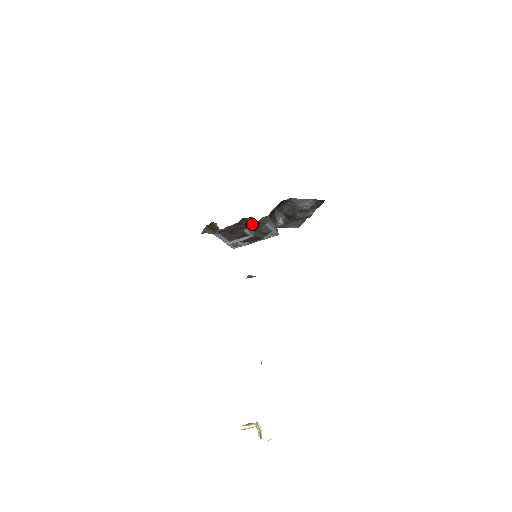
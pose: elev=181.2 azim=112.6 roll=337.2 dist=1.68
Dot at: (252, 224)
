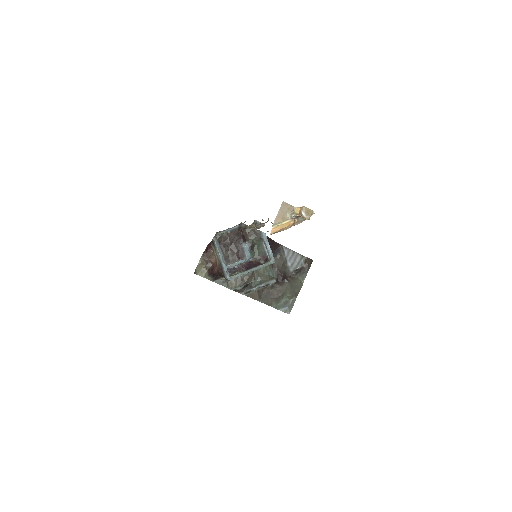
Dot at: (250, 239)
